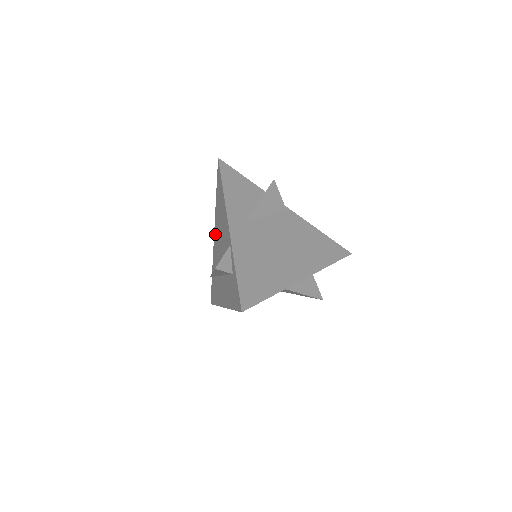
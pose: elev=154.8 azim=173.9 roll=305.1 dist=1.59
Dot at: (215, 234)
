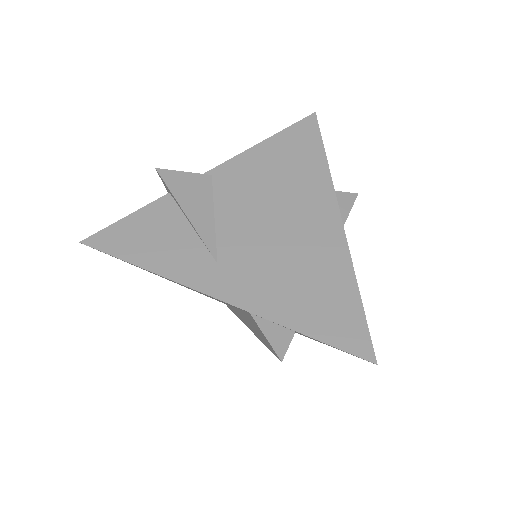
Dot at: occluded
